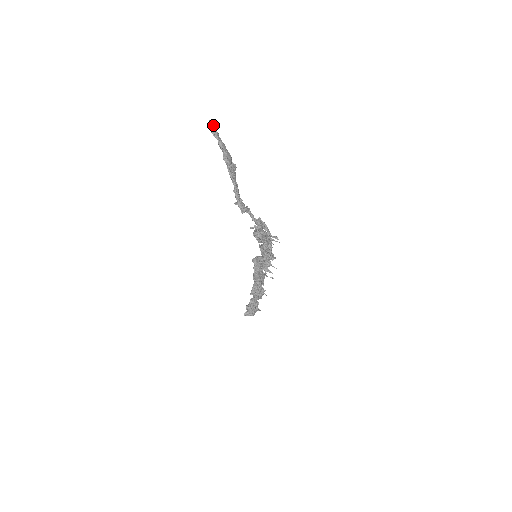
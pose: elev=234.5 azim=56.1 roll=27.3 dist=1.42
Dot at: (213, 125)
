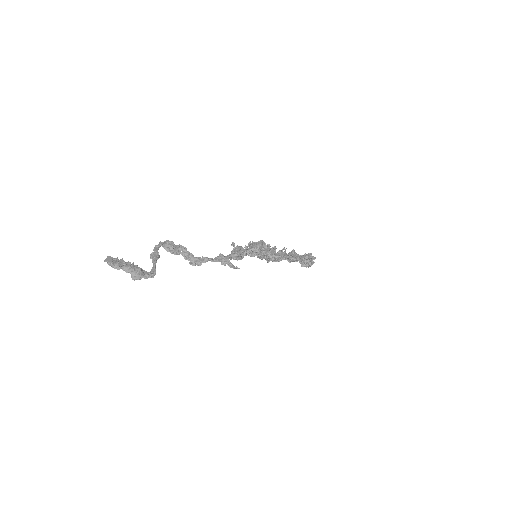
Dot at: (109, 263)
